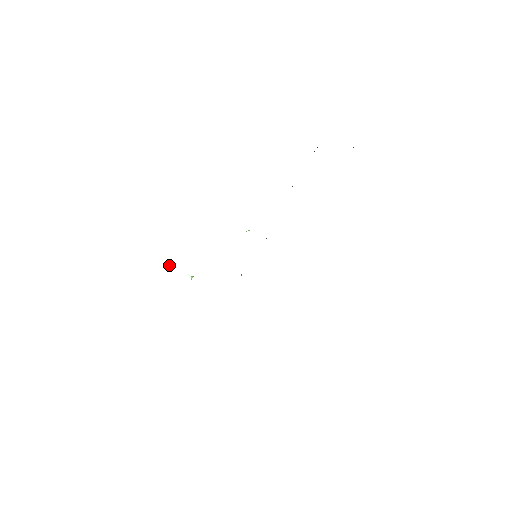
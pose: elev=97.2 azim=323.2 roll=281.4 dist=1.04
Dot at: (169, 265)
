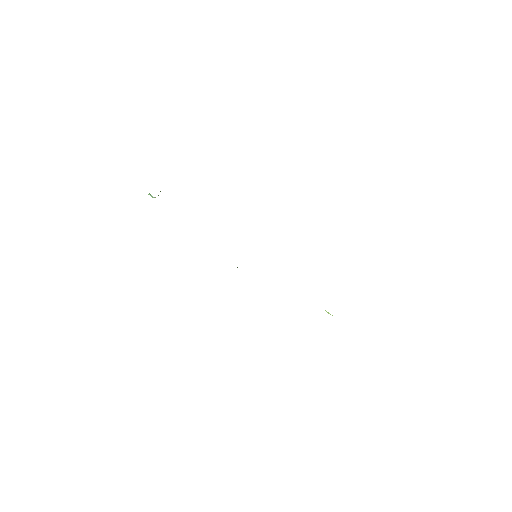
Dot at: (151, 195)
